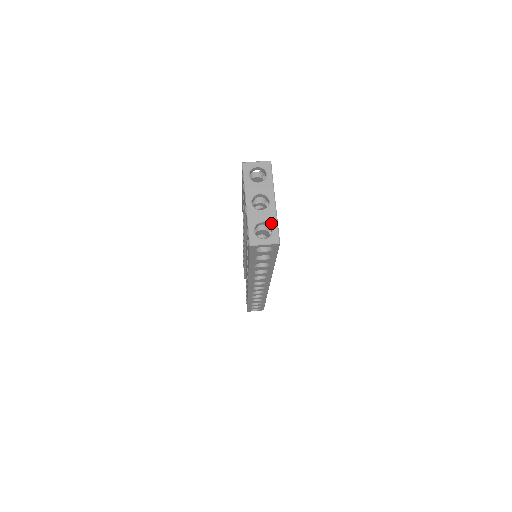
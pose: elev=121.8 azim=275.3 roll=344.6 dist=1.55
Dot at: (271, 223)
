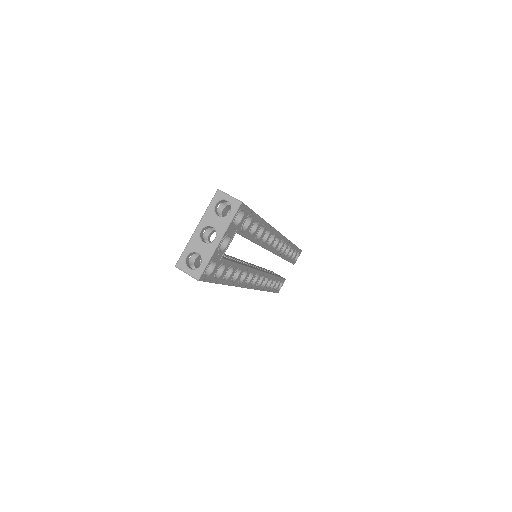
Dot at: (203, 259)
